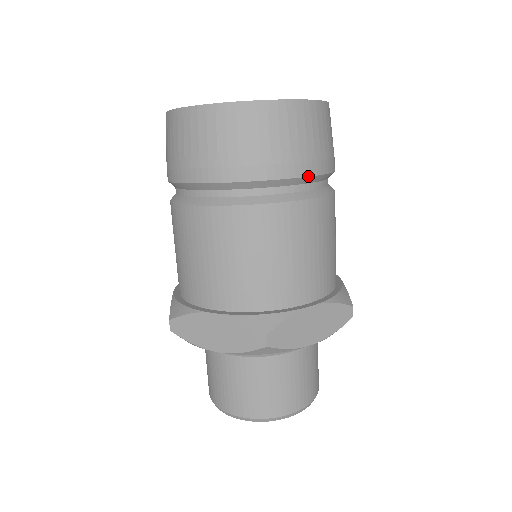
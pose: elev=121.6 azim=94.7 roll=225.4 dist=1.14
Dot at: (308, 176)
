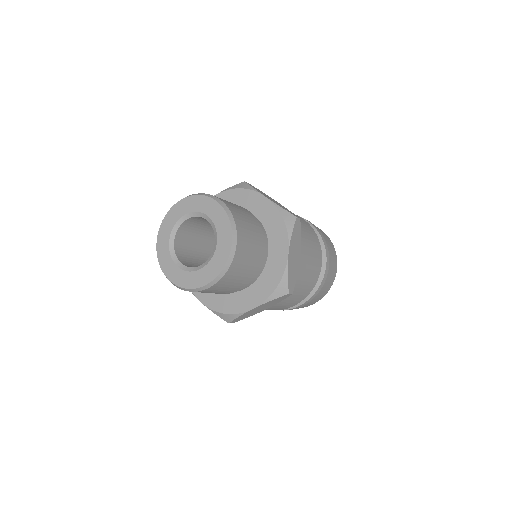
Dot at: (309, 222)
